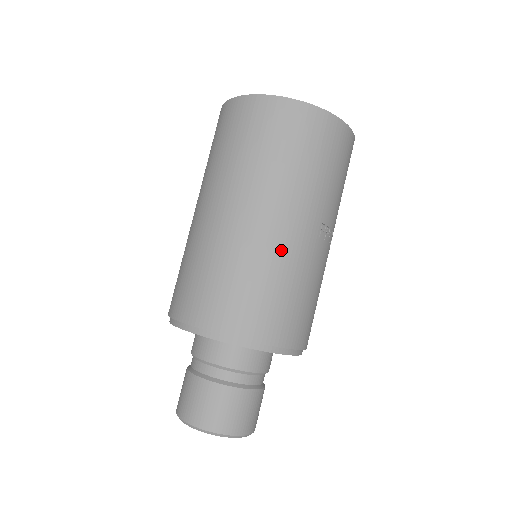
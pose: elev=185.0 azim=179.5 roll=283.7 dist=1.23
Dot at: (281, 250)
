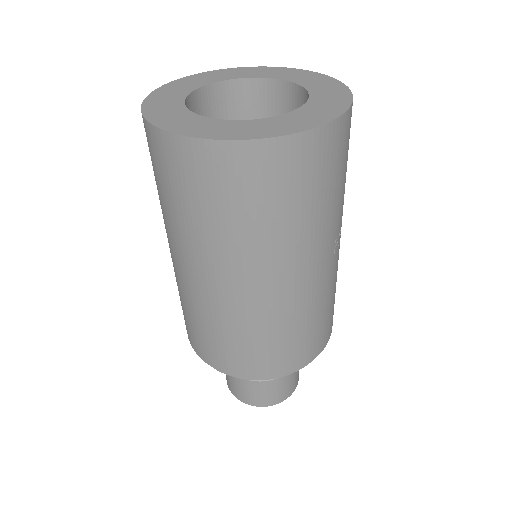
Dot at: (301, 301)
